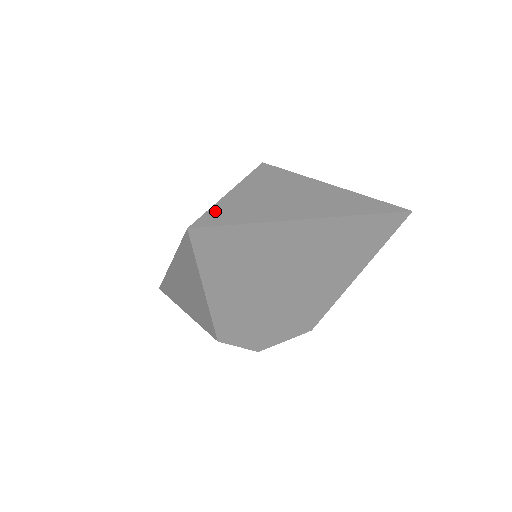
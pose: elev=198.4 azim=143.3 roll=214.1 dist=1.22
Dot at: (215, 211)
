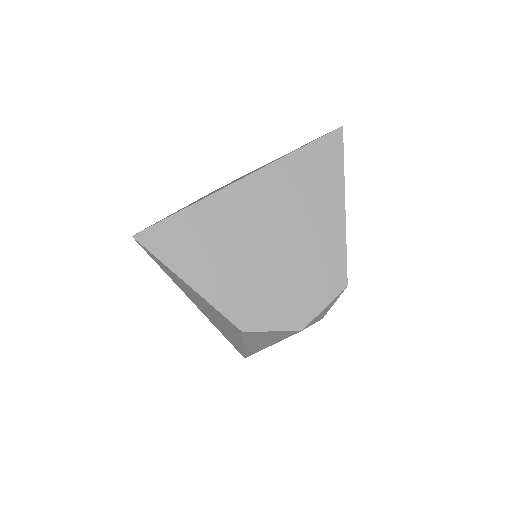
Dot at: occluded
